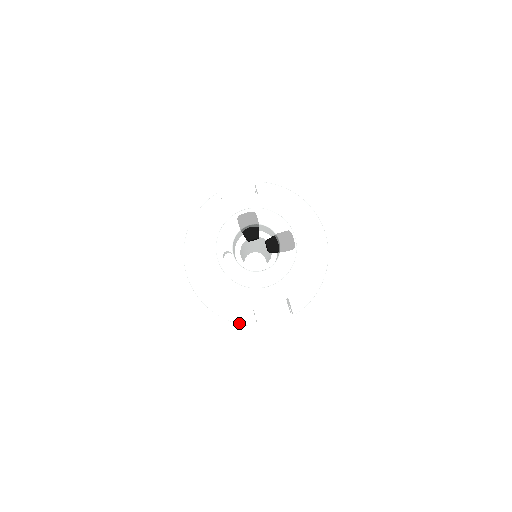
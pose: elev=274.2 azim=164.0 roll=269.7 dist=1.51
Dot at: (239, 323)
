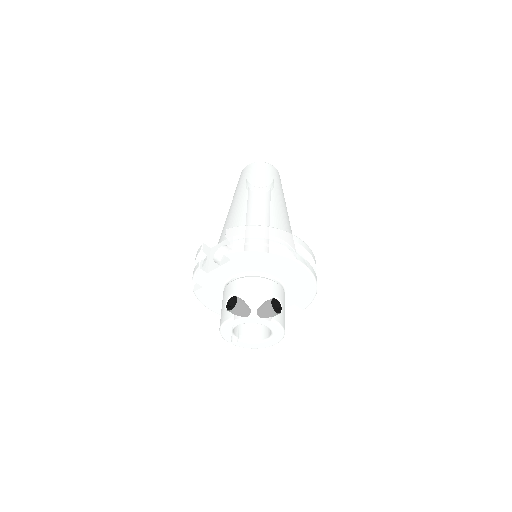
Dot at: occluded
